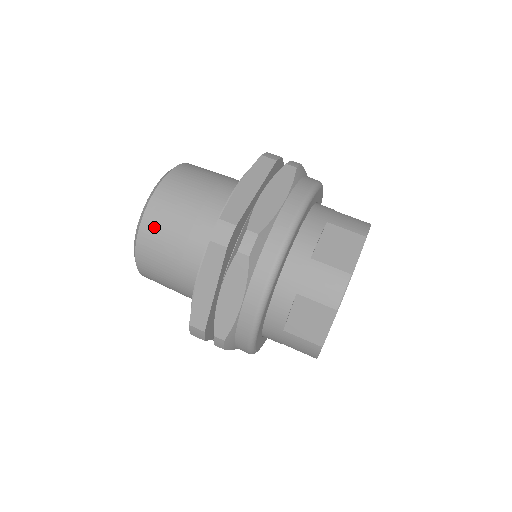
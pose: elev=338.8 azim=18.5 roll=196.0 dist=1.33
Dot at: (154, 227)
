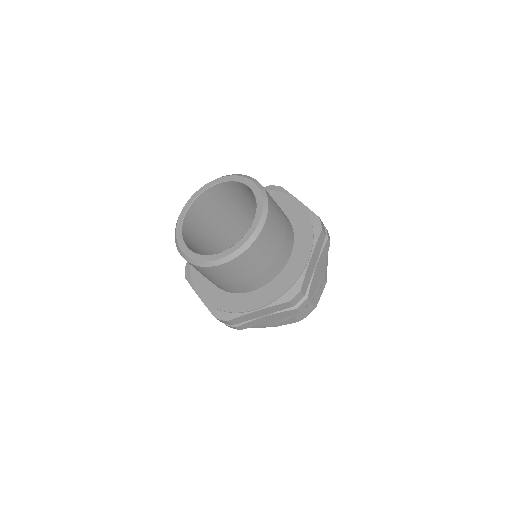
Dot at: (244, 262)
